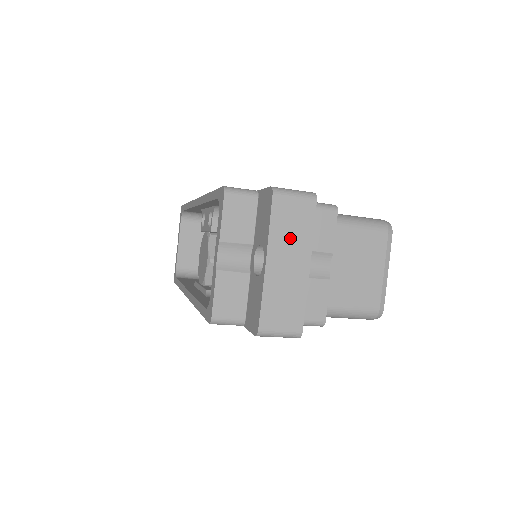
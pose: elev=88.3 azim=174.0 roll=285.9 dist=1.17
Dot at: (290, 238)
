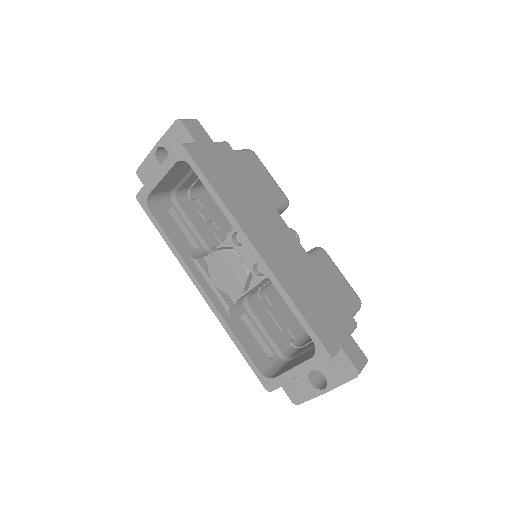
Dot at: occluded
